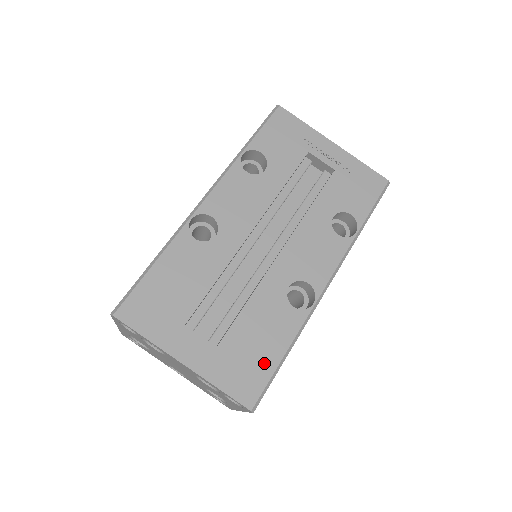
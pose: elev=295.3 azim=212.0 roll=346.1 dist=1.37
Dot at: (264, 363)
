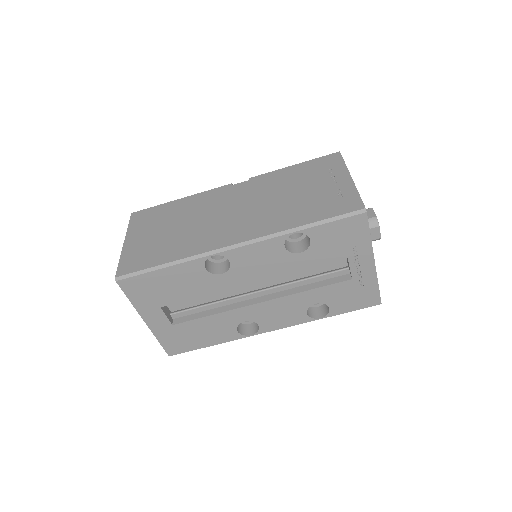
Dot at: (194, 344)
